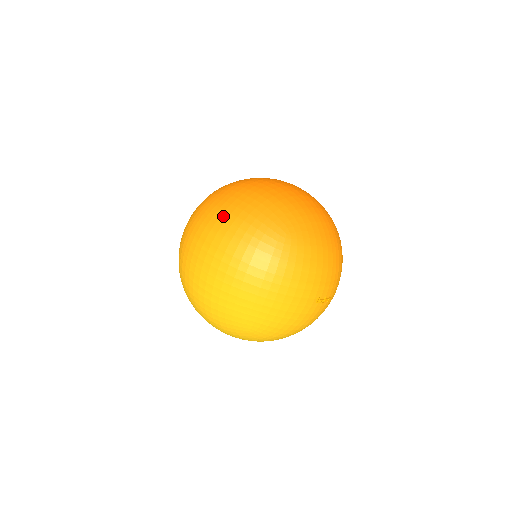
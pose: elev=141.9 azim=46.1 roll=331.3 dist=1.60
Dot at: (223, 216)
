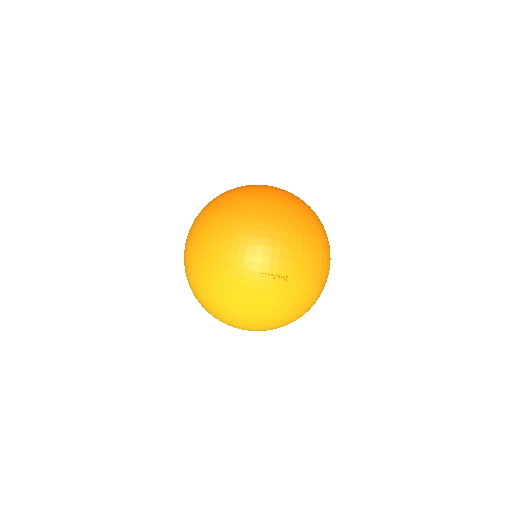
Dot at: (201, 211)
